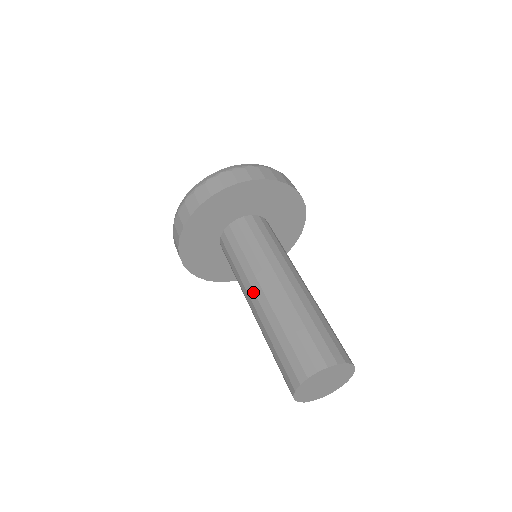
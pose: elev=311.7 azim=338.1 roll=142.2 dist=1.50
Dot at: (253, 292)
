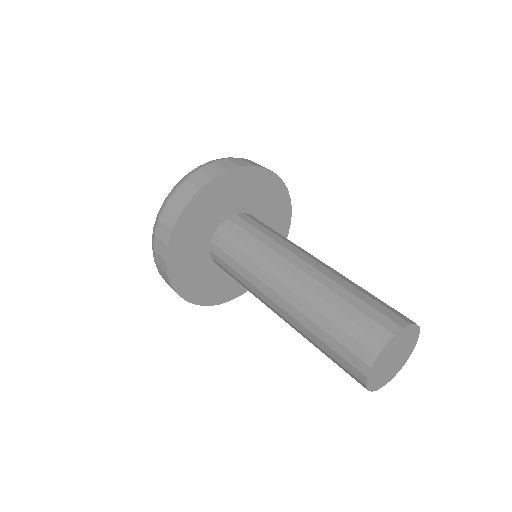
Dot at: (282, 271)
